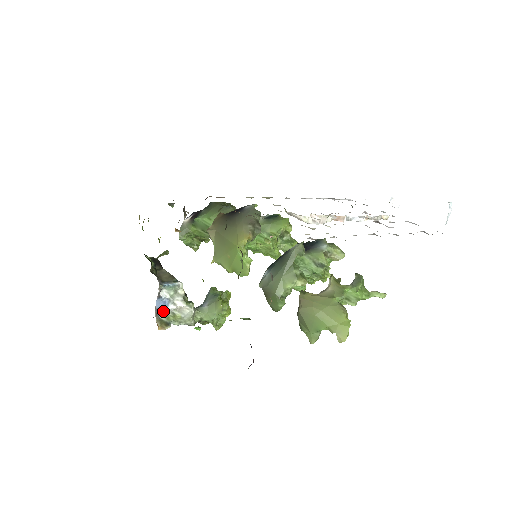
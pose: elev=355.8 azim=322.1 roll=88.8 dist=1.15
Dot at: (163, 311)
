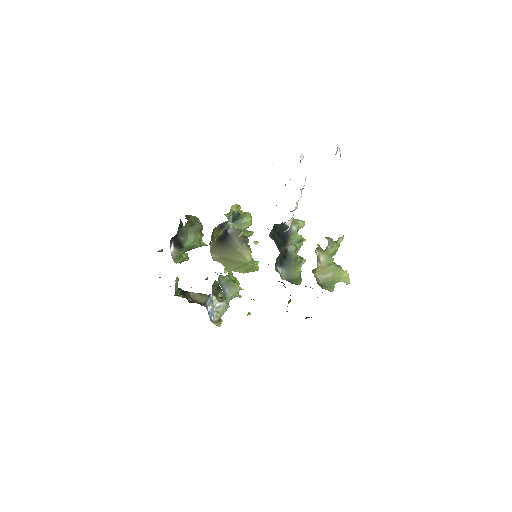
Dot at: (212, 316)
